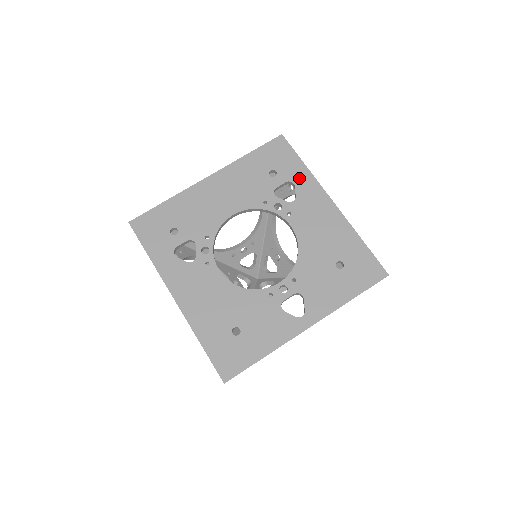
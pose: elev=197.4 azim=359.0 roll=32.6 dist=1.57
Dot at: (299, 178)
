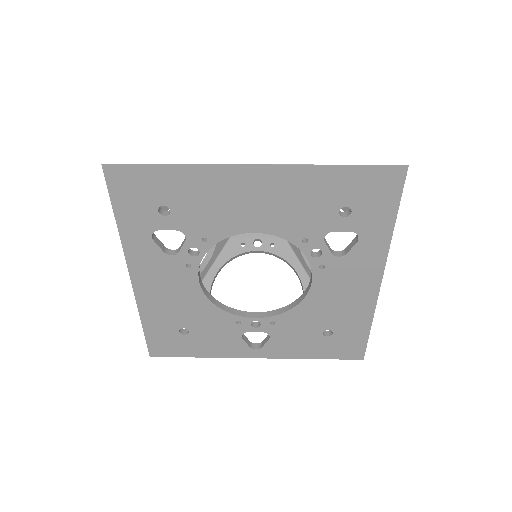
Dot at: (371, 236)
